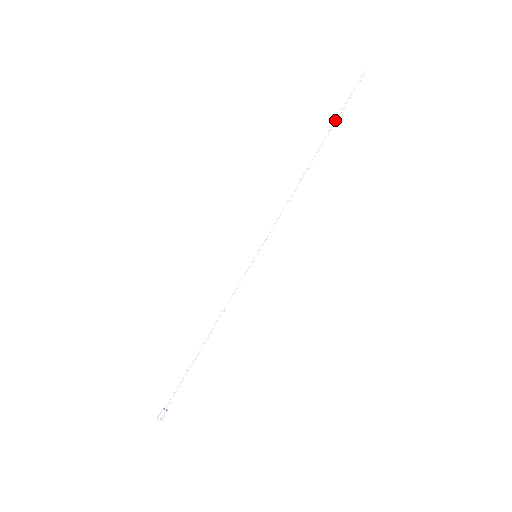
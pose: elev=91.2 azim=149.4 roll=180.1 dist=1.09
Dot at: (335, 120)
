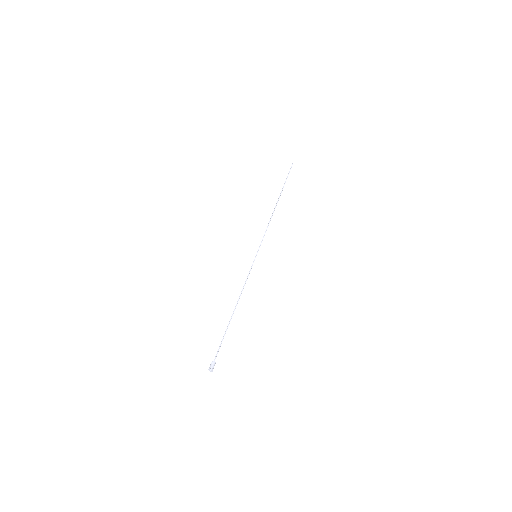
Dot at: occluded
